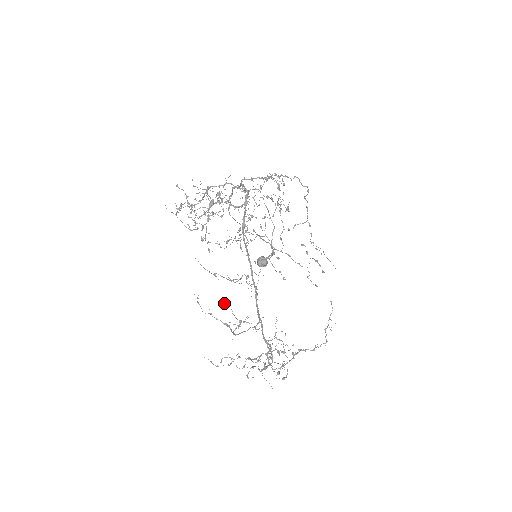
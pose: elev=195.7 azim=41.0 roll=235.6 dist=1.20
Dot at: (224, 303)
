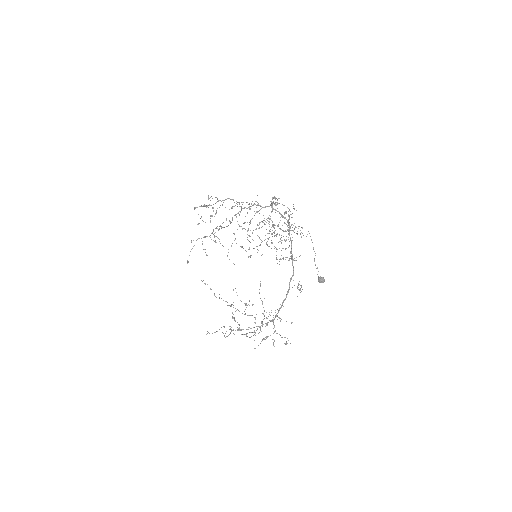
Dot at: occluded
